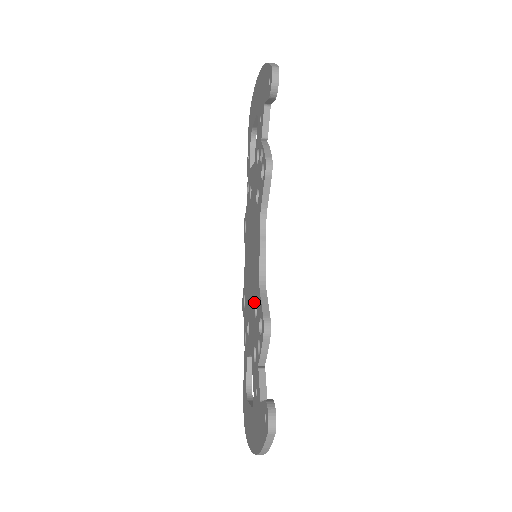
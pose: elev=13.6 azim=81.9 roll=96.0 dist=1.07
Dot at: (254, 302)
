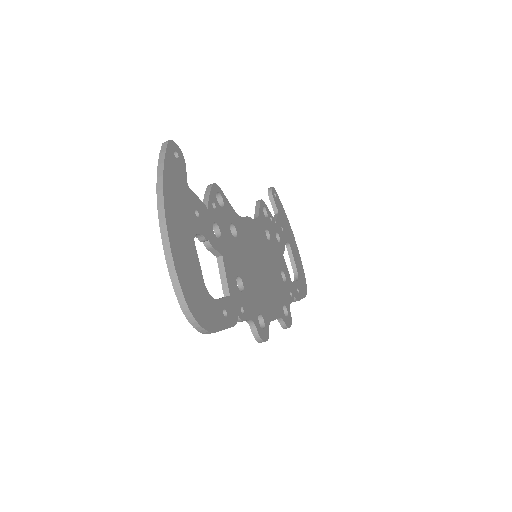
Dot at: occluded
